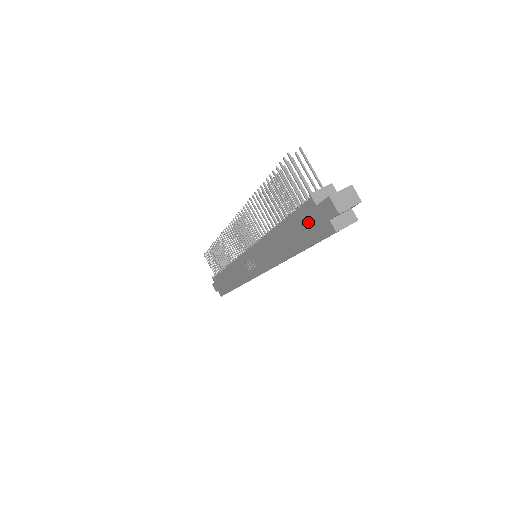
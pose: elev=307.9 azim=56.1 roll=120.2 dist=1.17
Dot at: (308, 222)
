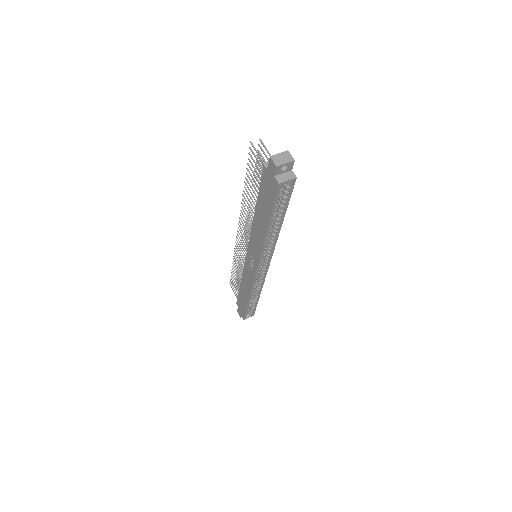
Dot at: (267, 188)
